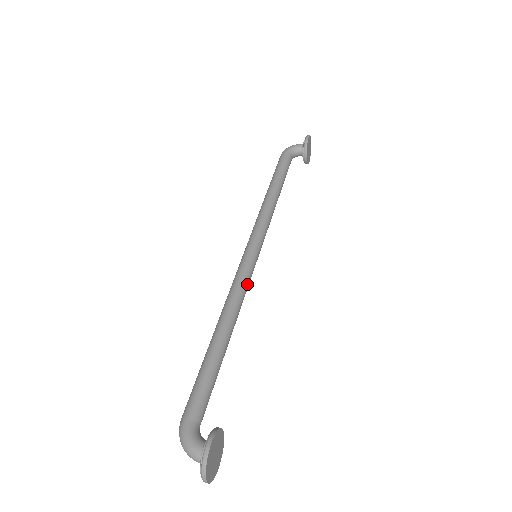
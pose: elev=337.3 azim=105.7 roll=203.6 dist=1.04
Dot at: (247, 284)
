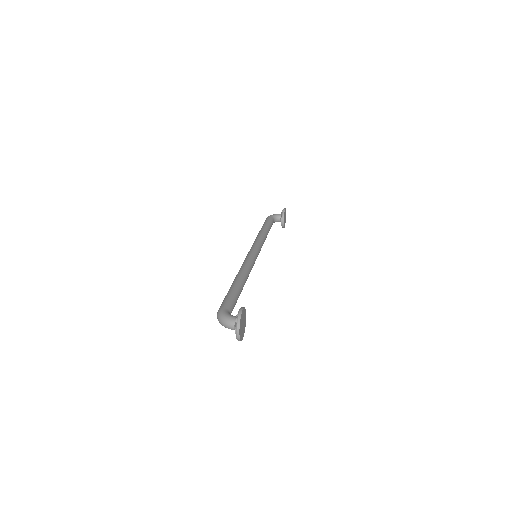
Dot at: (252, 265)
